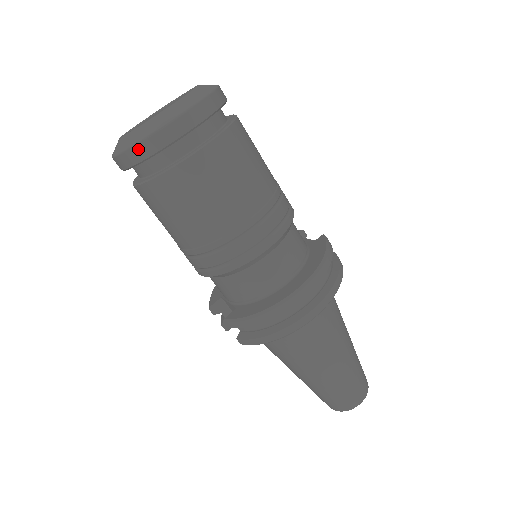
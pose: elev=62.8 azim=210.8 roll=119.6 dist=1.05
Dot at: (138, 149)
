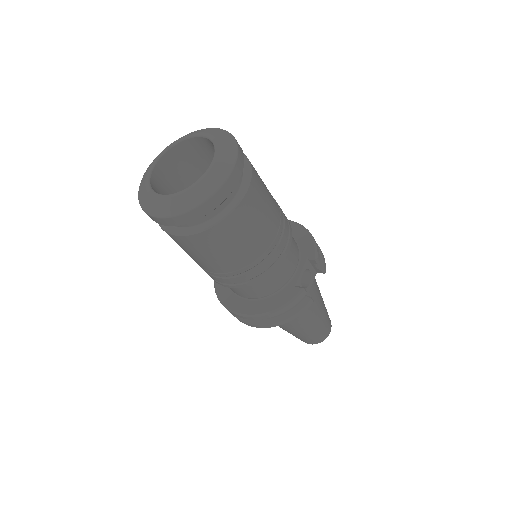
Dot at: occluded
